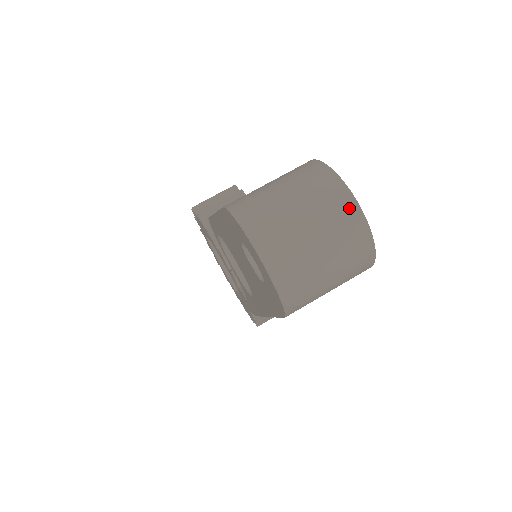
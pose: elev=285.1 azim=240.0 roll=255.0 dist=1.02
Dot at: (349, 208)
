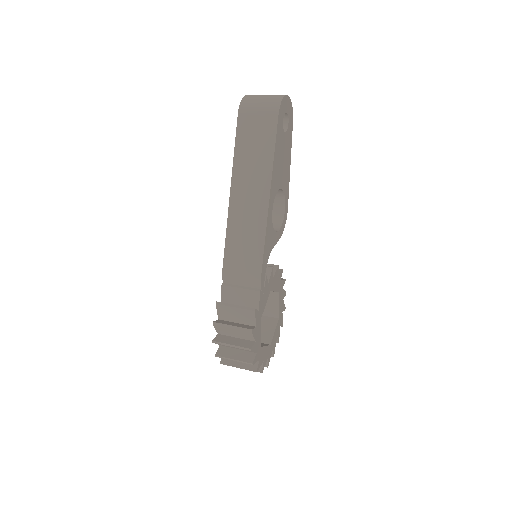
Dot at: occluded
